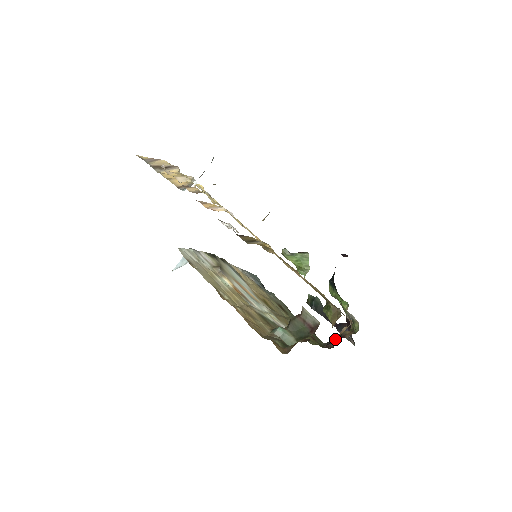
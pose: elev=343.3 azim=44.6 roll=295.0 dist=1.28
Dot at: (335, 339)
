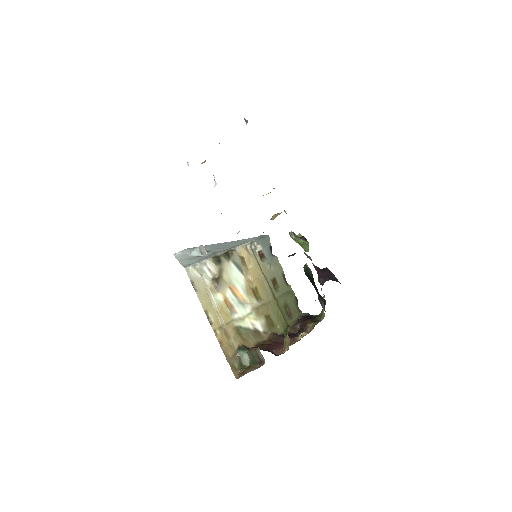
Dot at: (302, 324)
